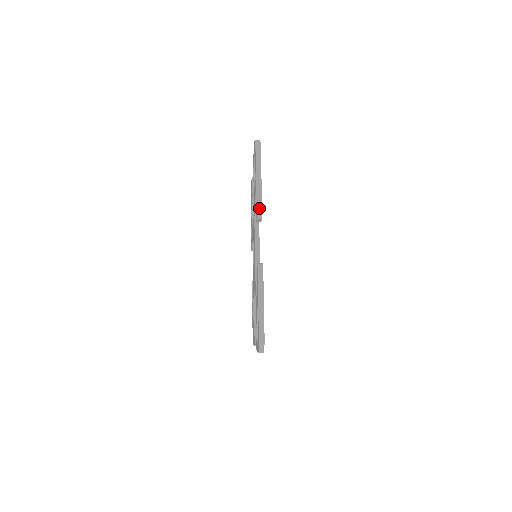
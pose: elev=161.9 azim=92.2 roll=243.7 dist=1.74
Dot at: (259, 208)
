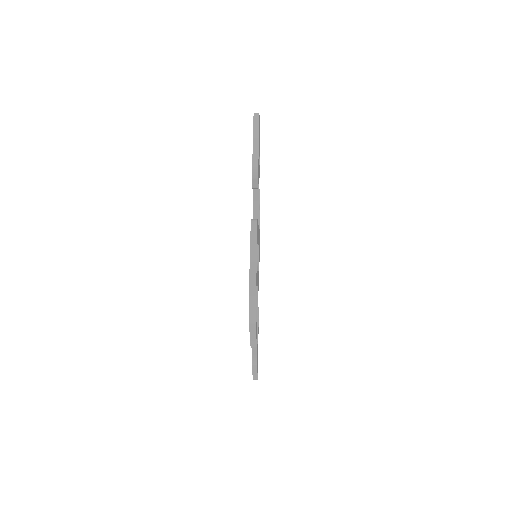
Dot at: (255, 165)
